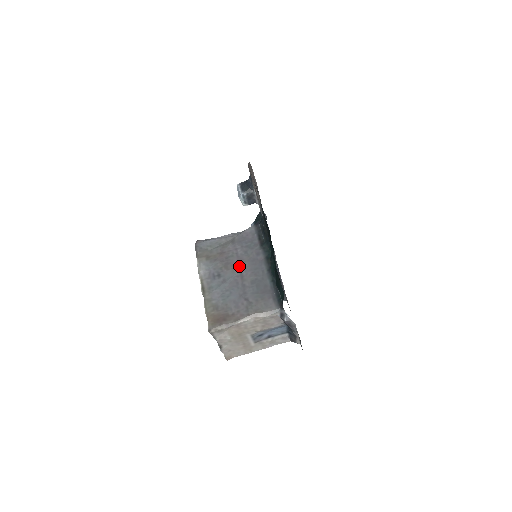
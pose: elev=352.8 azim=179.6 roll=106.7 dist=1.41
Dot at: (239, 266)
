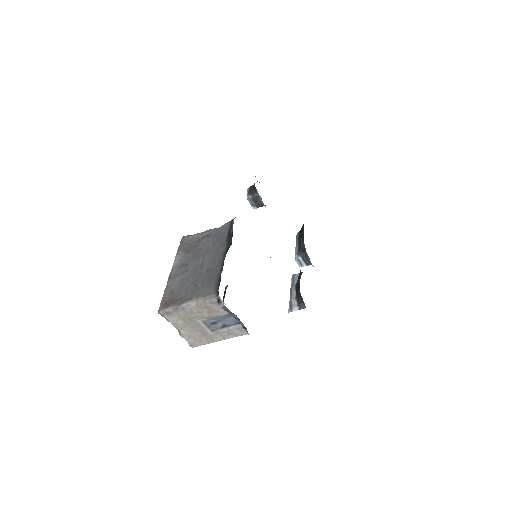
Dot at: (204, 257)
